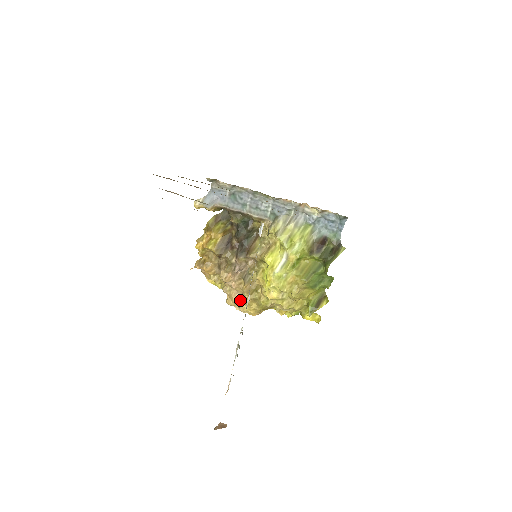
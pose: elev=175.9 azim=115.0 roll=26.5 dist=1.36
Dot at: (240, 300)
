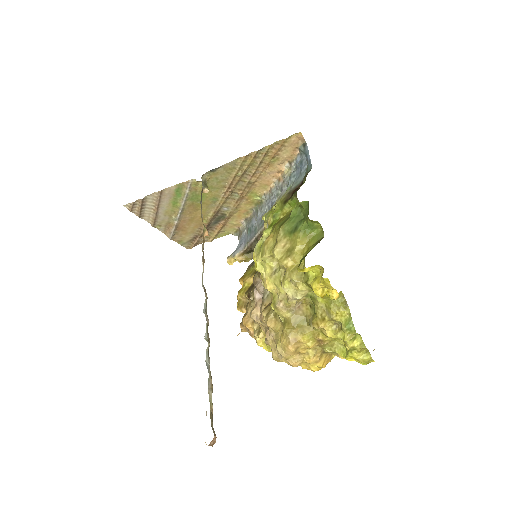
Dot at: (272, 335)
